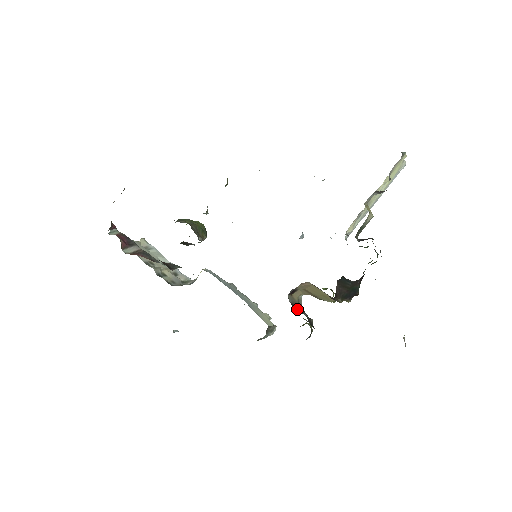
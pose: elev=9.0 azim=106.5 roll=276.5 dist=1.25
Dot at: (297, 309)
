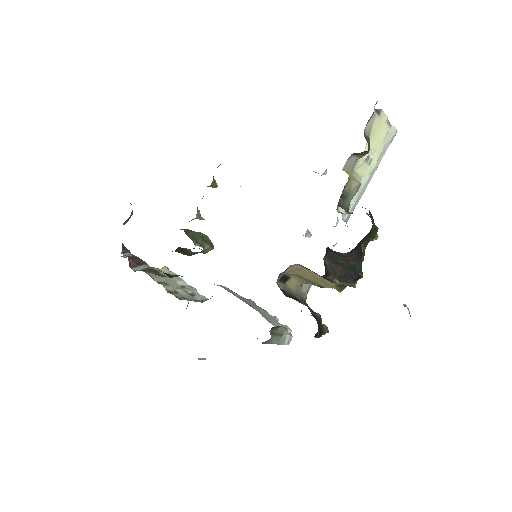
Dot at: (290, 296)
